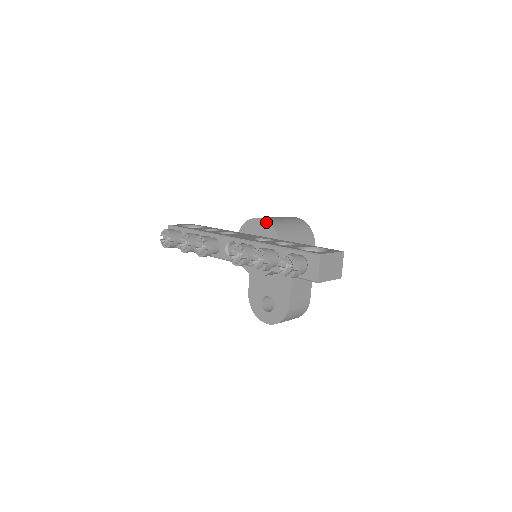
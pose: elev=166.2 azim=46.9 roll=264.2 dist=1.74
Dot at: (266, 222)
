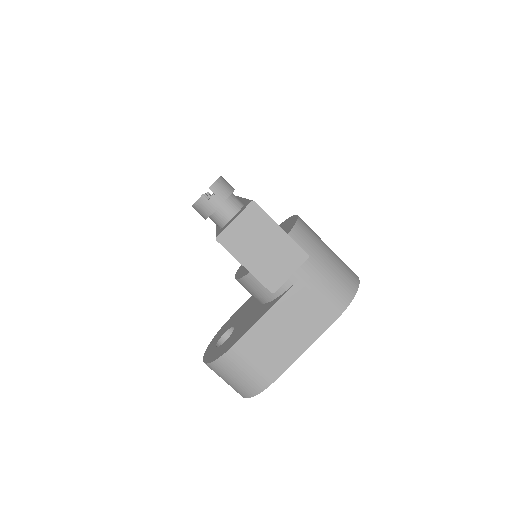
Dot at: (296, 219)
